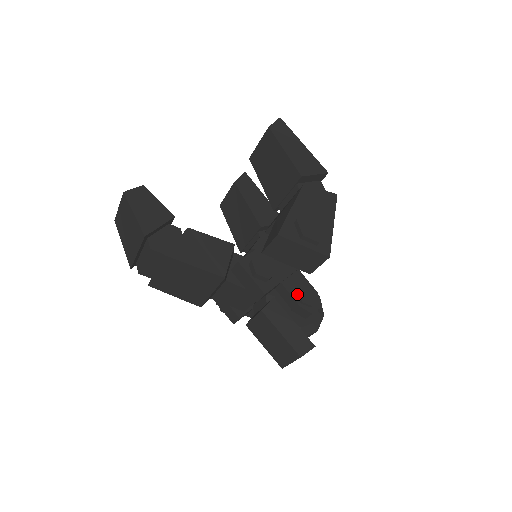
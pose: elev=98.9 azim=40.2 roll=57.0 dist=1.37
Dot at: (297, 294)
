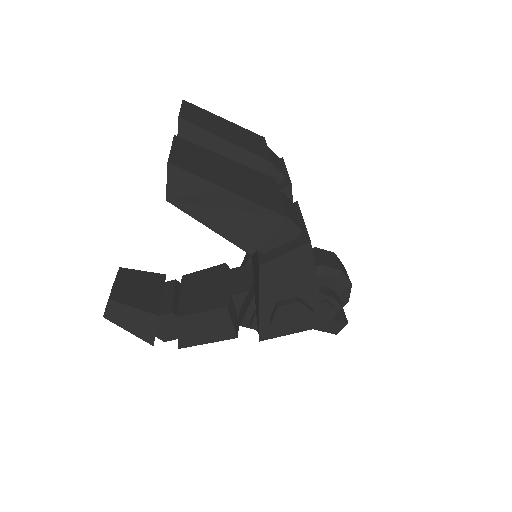
Dot at: occluded
